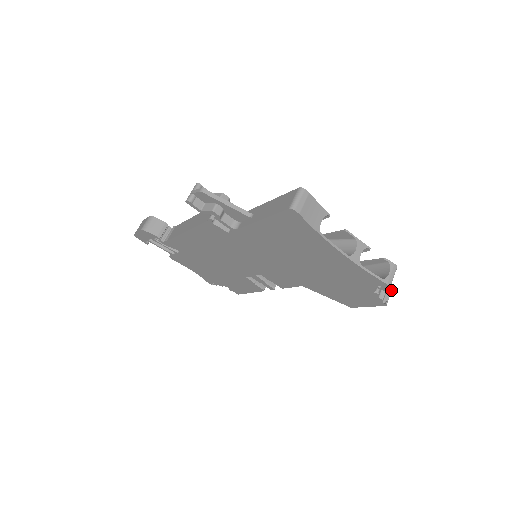
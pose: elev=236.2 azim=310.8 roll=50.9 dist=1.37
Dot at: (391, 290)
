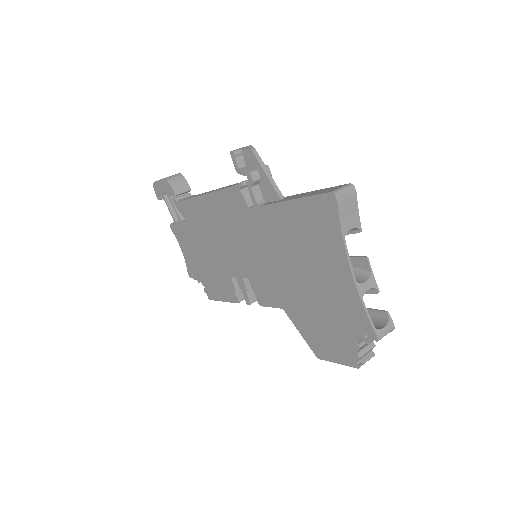
Dot at: (371, 357)
